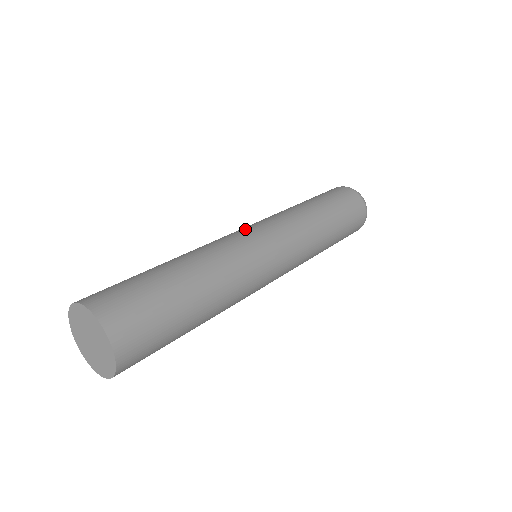
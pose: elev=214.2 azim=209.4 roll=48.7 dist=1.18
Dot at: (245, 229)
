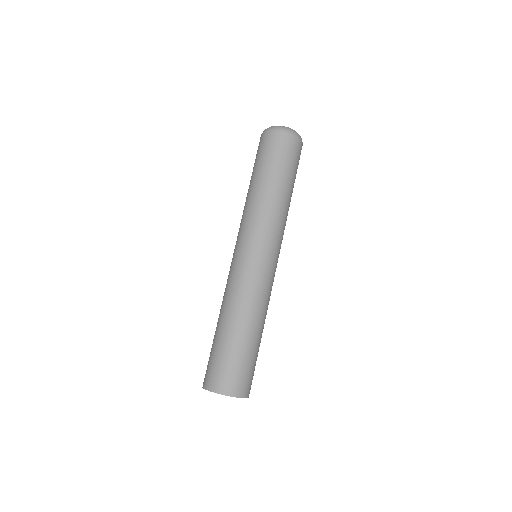
Dot at: (242, 256)
